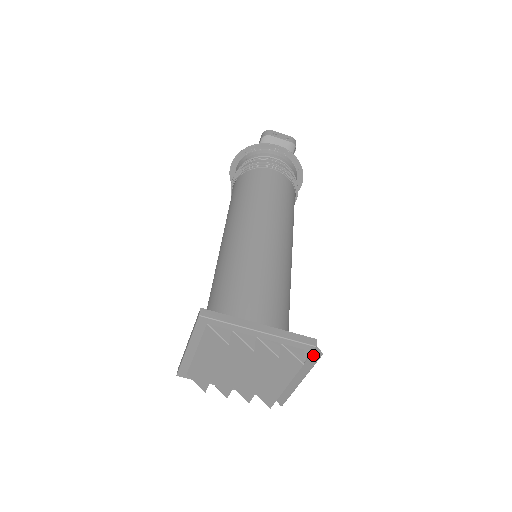
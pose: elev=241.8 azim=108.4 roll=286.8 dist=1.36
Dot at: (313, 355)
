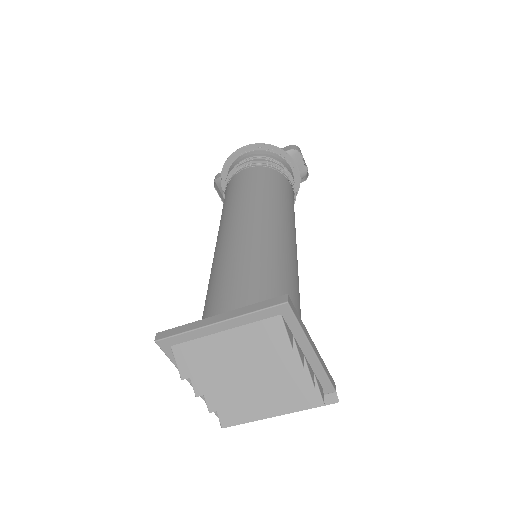
Dot at: (324, 397)
